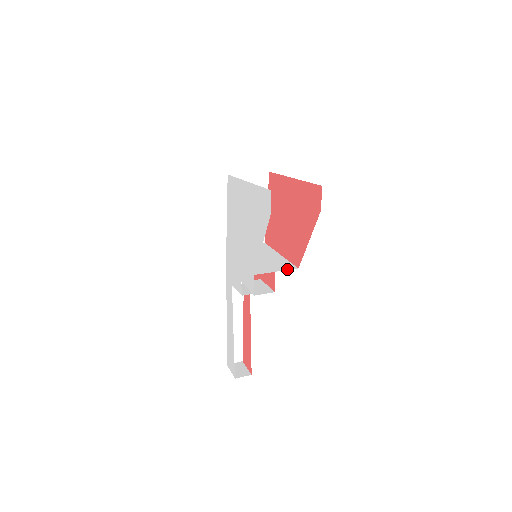
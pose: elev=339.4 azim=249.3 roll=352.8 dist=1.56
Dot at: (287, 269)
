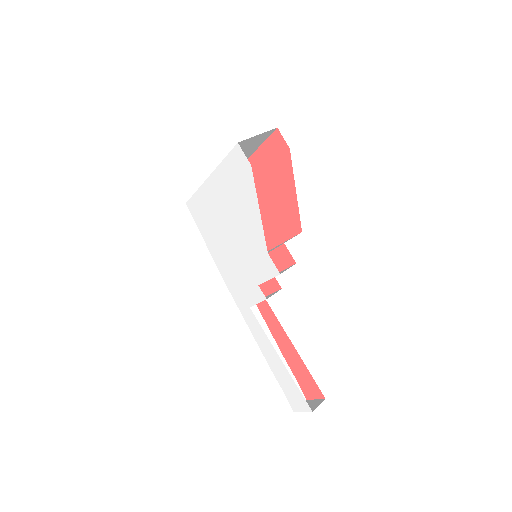
Dot at: occluded
